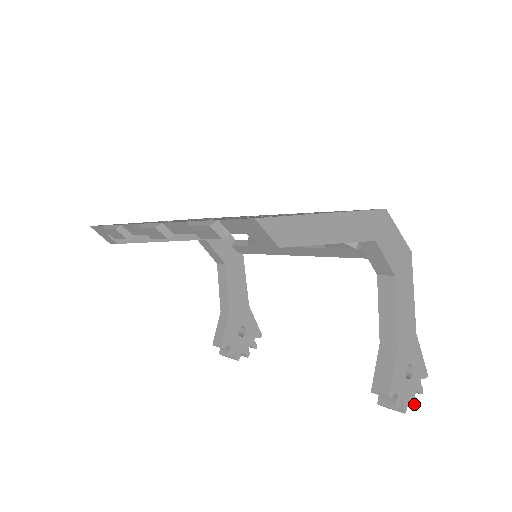
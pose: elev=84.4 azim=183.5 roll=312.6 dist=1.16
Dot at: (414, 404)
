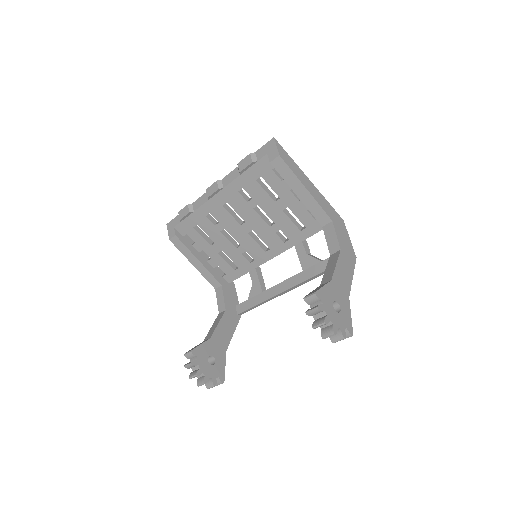
Dot at: (335, 332)
